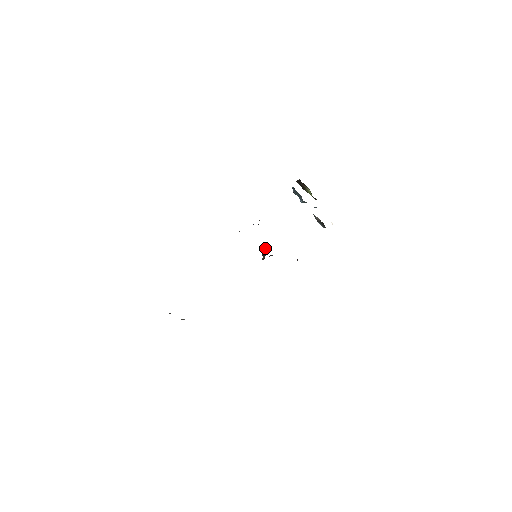
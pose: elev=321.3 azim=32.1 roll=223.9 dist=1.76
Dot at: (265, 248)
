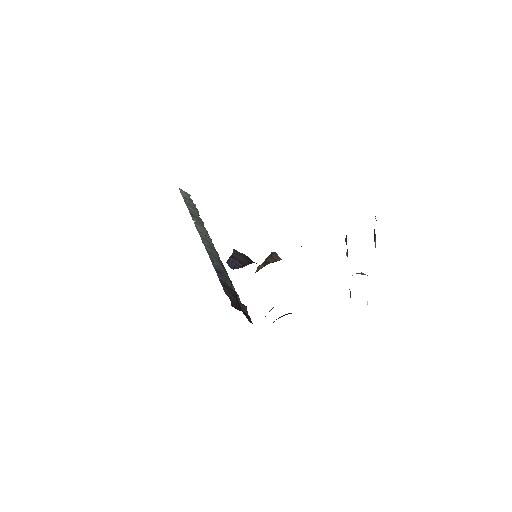
Dot at: (274, 255)
